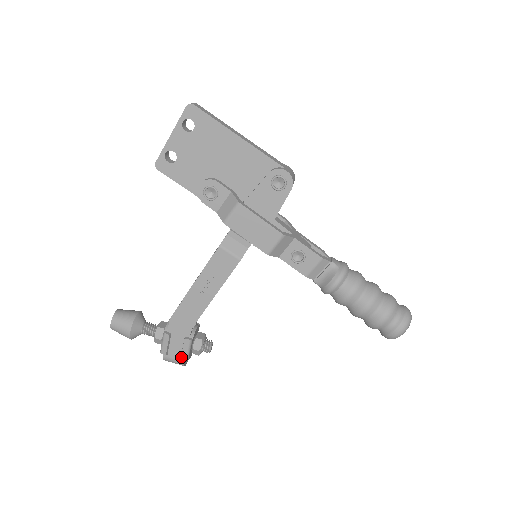
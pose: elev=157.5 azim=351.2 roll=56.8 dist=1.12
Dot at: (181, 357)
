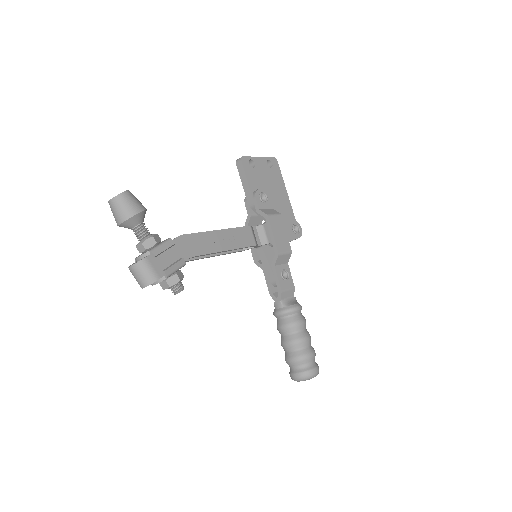
Dot at: (167, 269)
